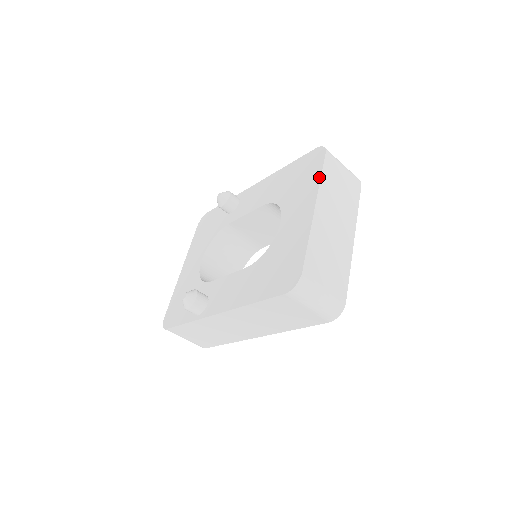
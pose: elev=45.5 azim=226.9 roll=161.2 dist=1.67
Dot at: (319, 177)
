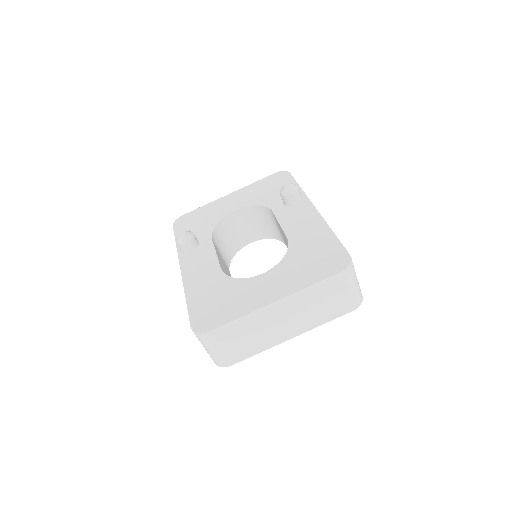
Dot at: (310, 284)
